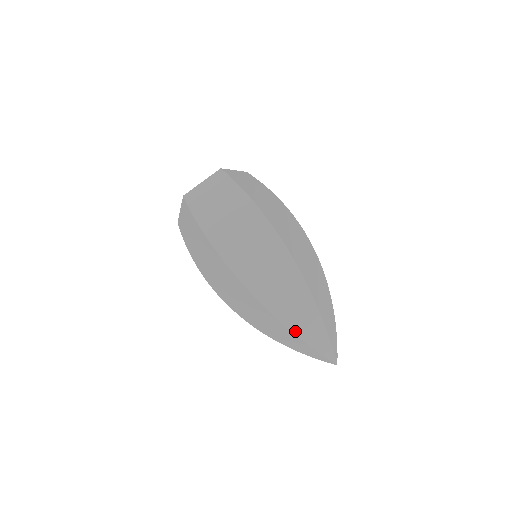
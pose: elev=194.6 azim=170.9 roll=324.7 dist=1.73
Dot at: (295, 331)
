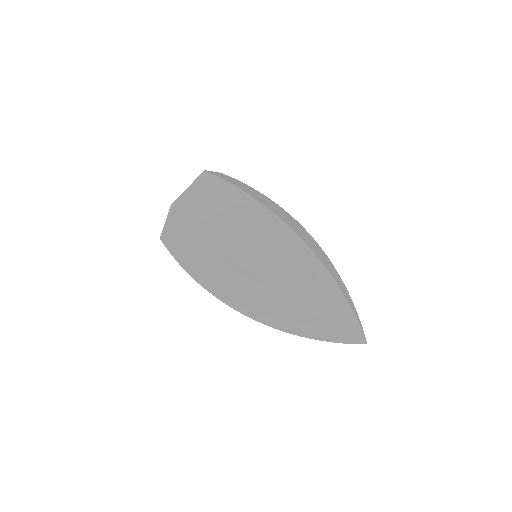
Dot at: (326, 319)
